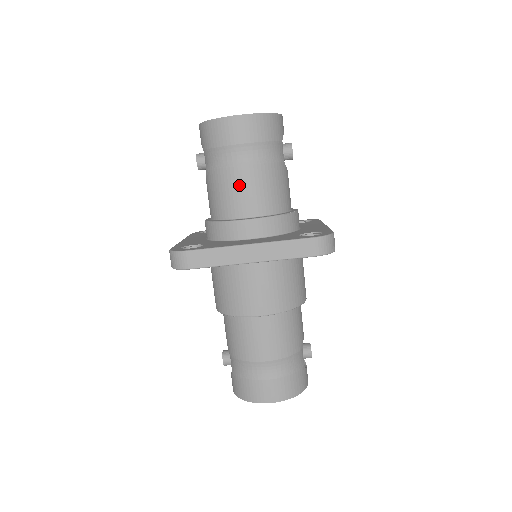
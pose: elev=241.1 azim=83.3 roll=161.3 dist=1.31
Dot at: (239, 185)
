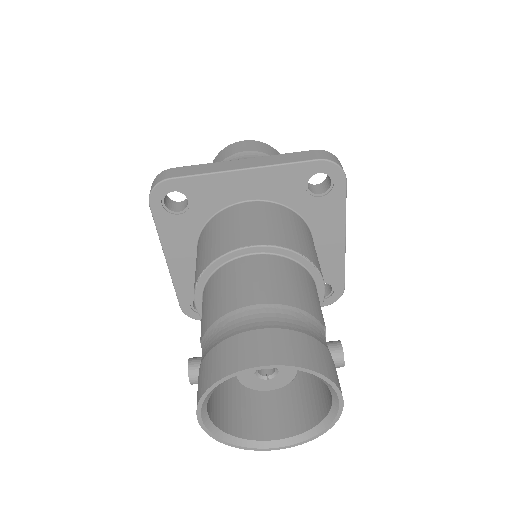
Dot at: occluded
